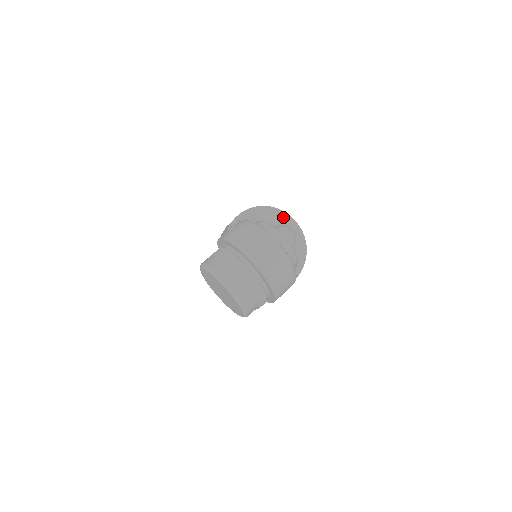
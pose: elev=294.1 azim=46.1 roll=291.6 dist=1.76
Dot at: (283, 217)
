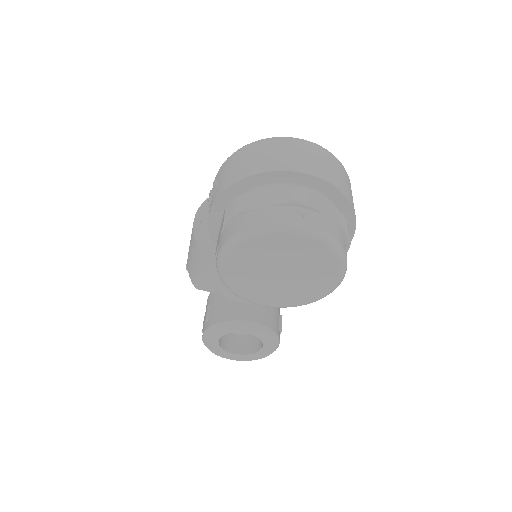
Dot at: occluded
